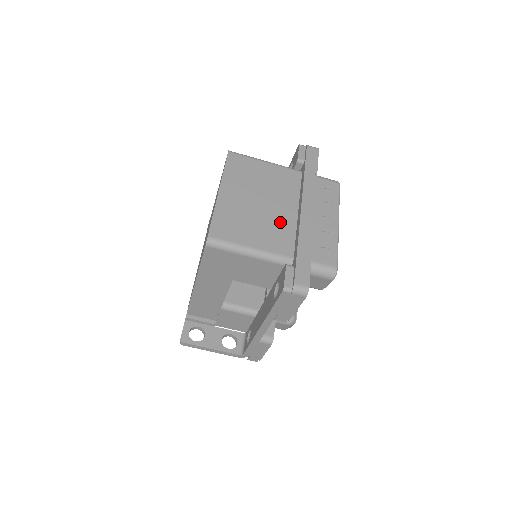
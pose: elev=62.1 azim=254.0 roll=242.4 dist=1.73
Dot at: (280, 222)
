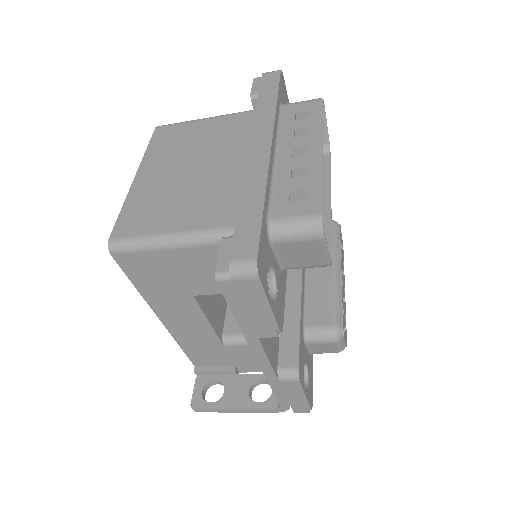
Dot at: (222, 183)
